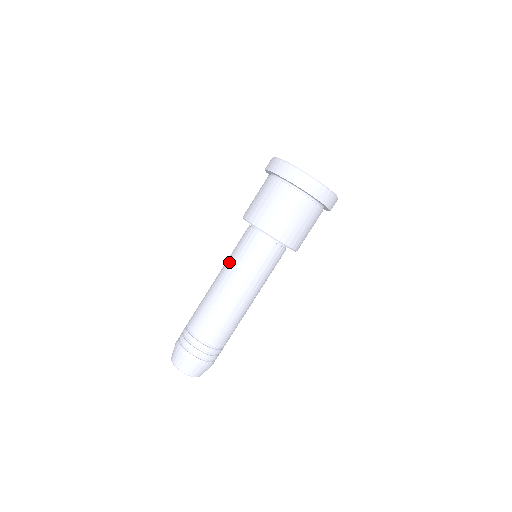
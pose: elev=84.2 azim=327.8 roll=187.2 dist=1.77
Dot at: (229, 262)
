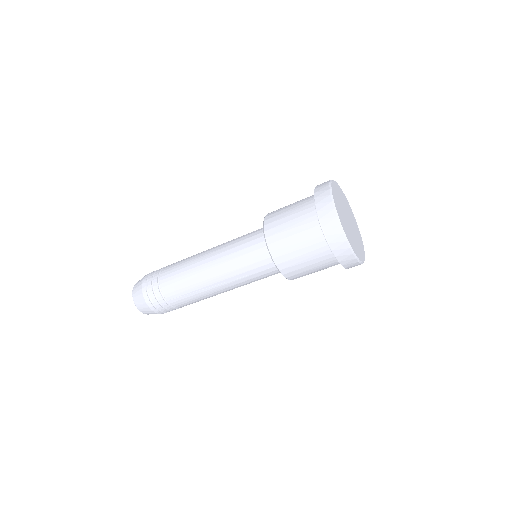
Dot at: (227, 254)
